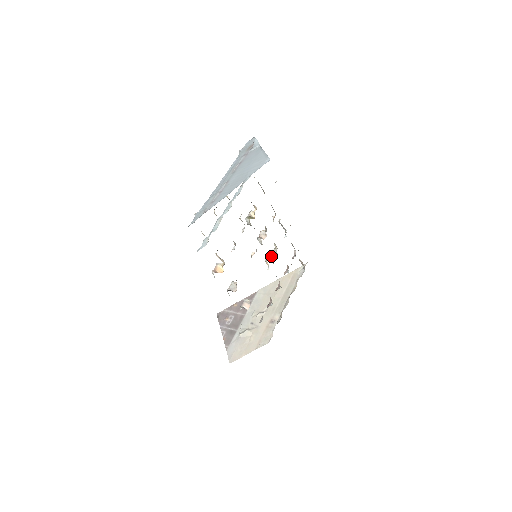
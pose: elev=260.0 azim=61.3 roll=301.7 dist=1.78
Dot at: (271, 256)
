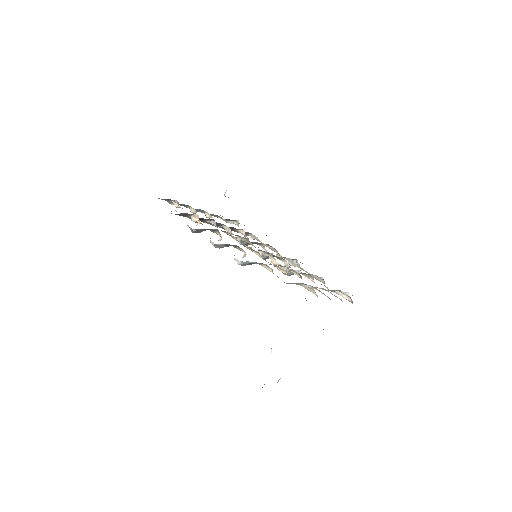
Dot at: occluded
